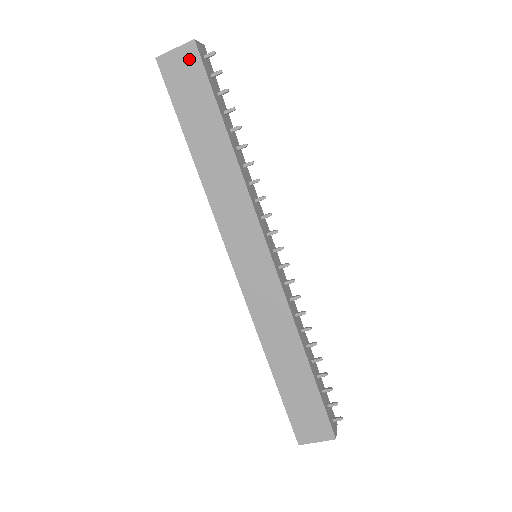
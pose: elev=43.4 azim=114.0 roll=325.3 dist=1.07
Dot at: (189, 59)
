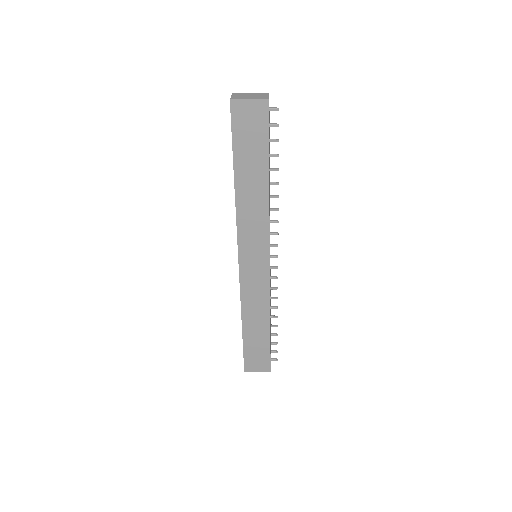
Dot at: (258, 112)
